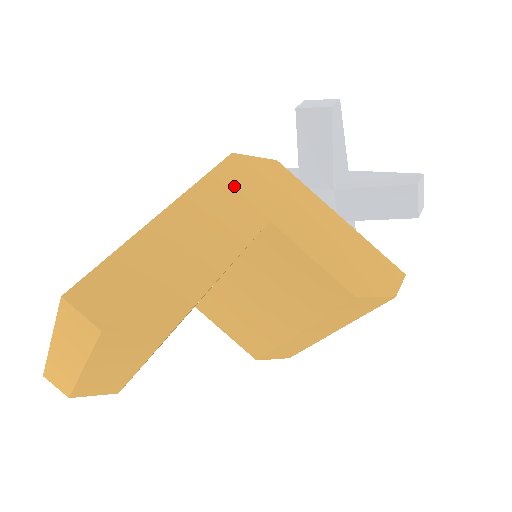
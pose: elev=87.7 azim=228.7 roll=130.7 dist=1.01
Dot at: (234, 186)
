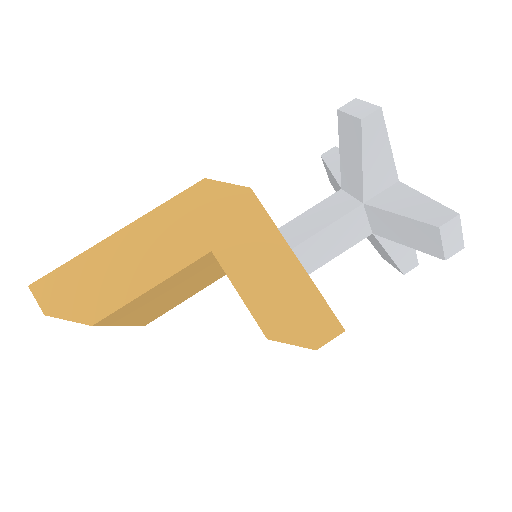
Dot at: (191, 213)
